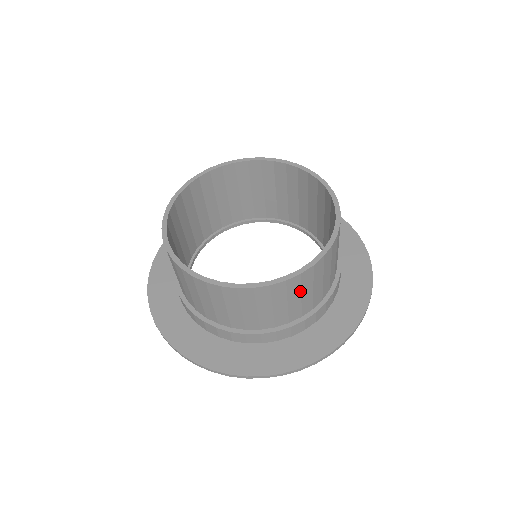
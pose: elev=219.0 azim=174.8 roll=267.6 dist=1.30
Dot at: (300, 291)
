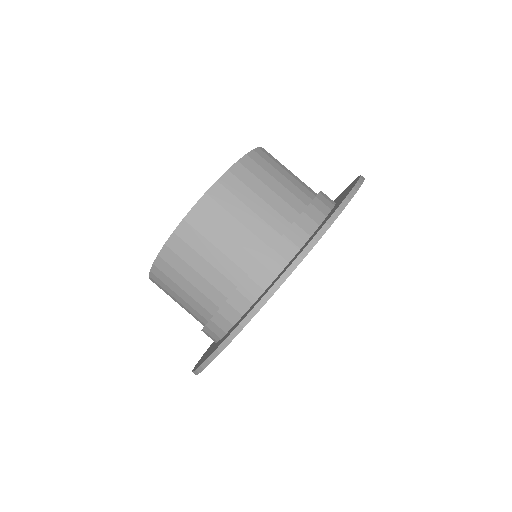
Dot at: (217, 227)
